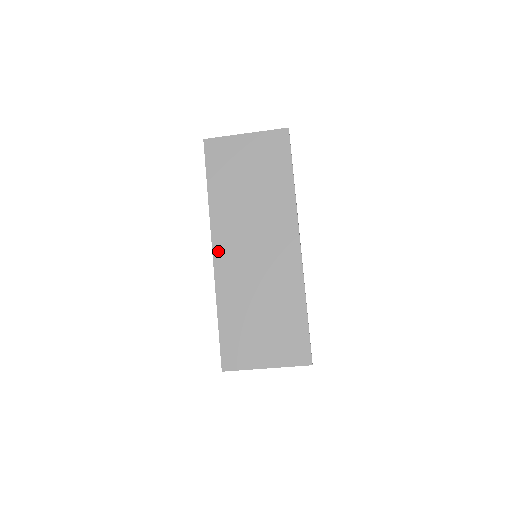
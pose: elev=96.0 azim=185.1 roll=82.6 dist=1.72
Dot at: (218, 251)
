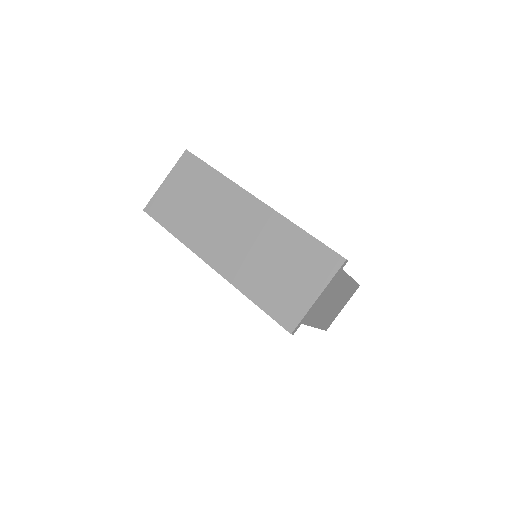
Dot at: (212, 261)
